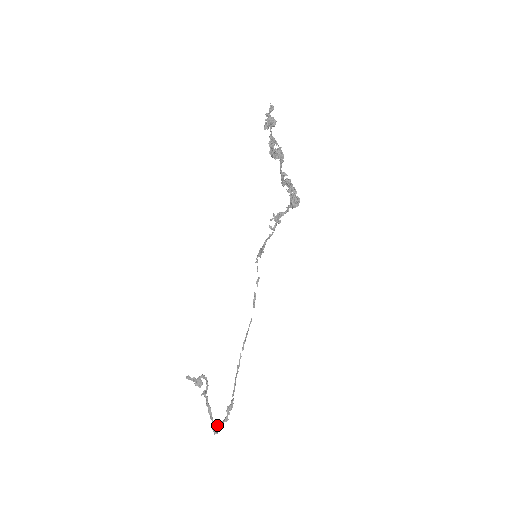
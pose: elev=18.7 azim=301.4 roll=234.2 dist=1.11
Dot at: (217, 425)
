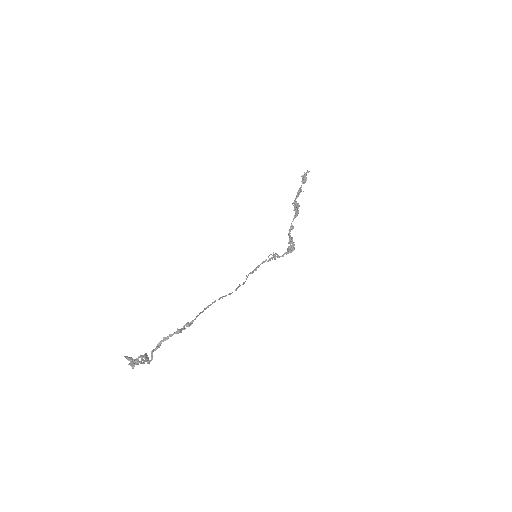
Dot at: (165, 339)
